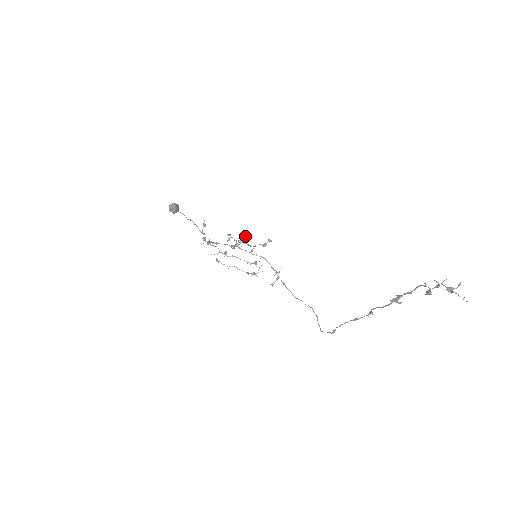
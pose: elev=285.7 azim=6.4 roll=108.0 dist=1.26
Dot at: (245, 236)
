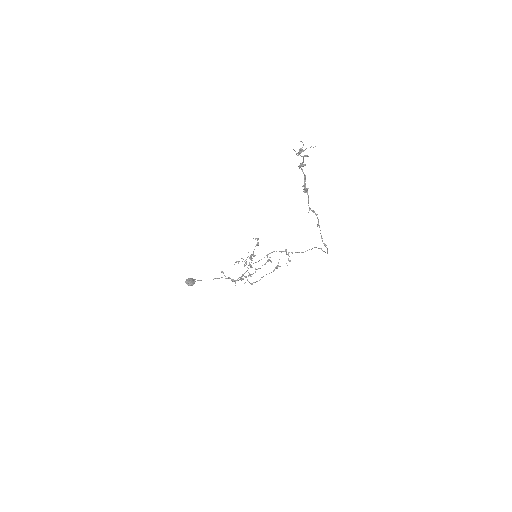
Dot at: occluded
